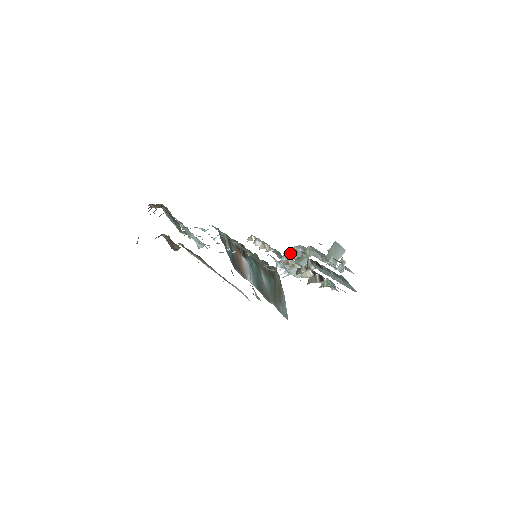
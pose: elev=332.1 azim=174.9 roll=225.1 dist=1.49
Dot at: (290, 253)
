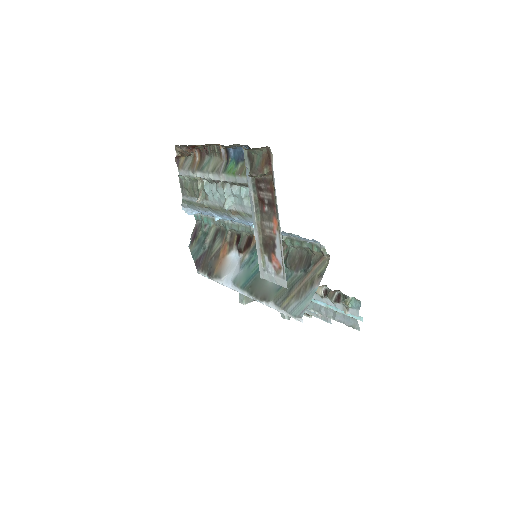
Dot at: occluded
